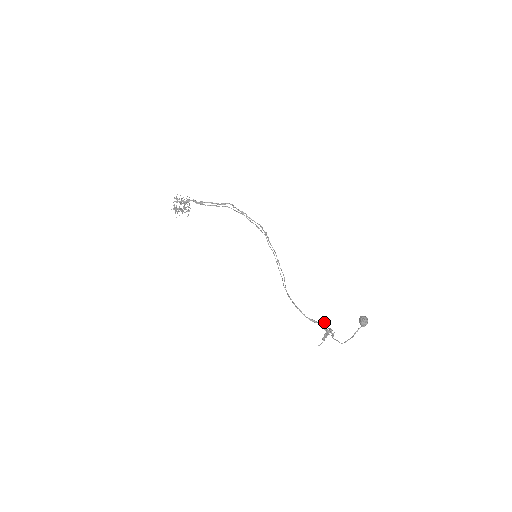
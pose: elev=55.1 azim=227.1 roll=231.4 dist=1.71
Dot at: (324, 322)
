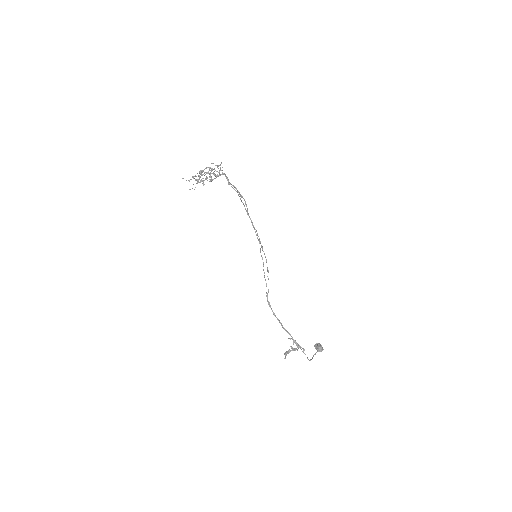
Dot at: occluded
